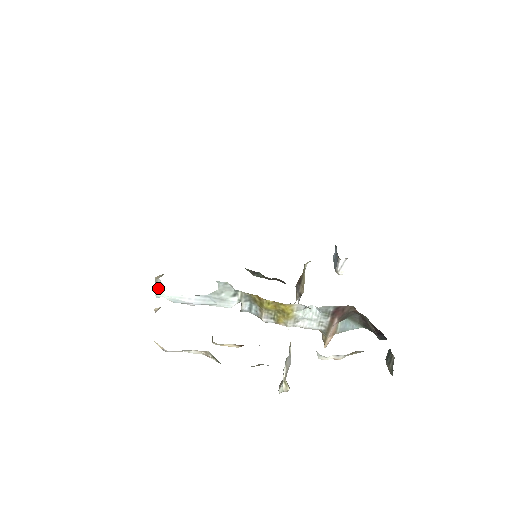
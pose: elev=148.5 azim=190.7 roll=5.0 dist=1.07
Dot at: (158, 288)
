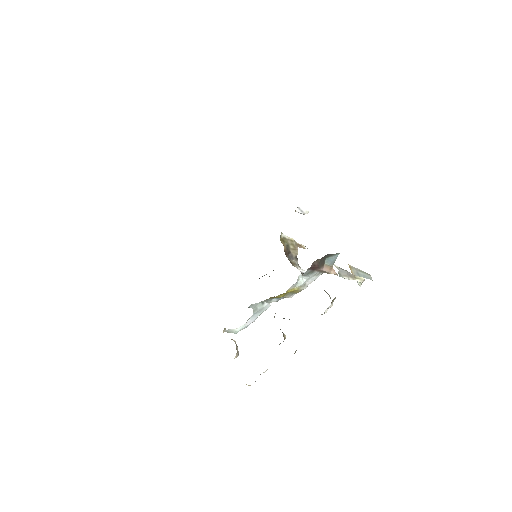
Dot at: (231, 332)
